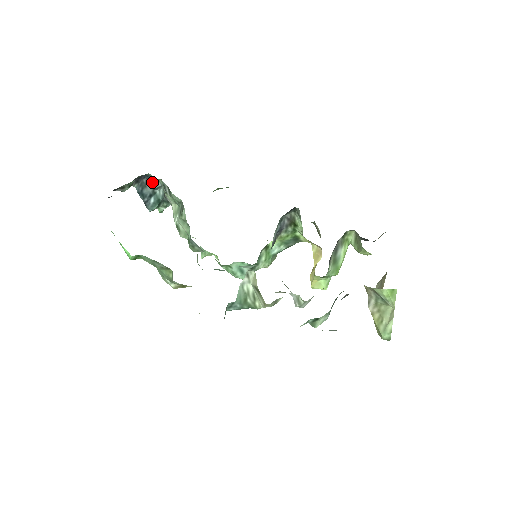
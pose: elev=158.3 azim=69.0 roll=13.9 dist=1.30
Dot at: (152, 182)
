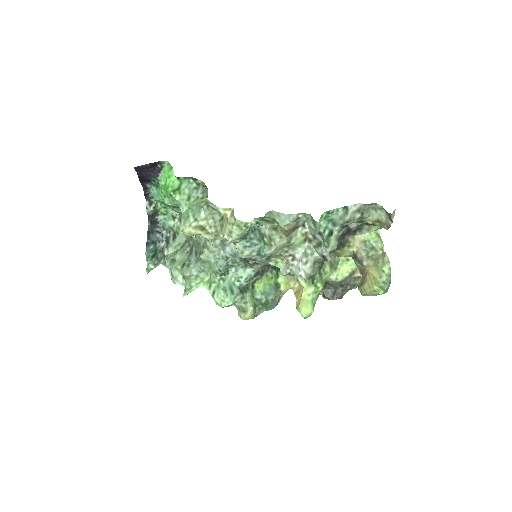
Dot at: (159, 234)
